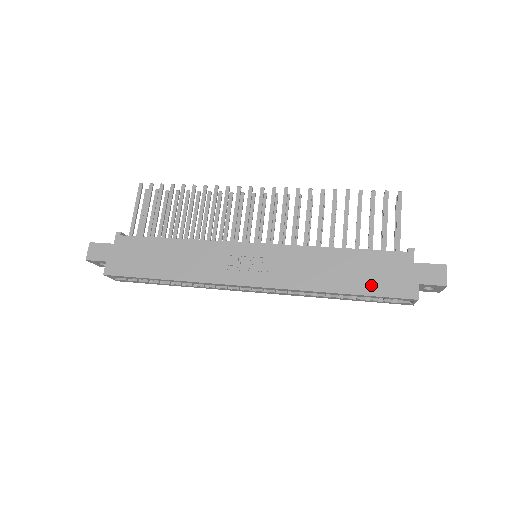
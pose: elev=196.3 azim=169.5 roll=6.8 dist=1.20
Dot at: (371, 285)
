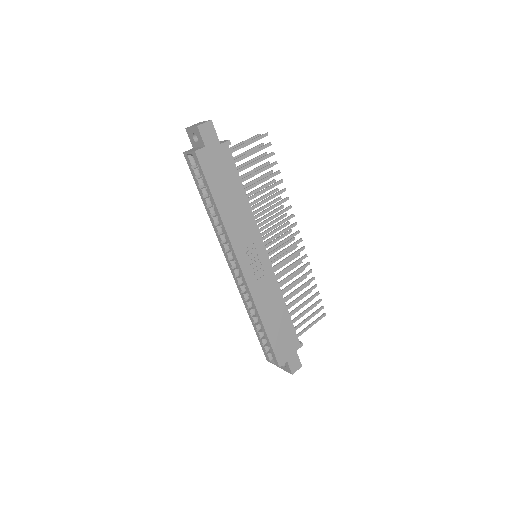
Dot at: (276, 339)
